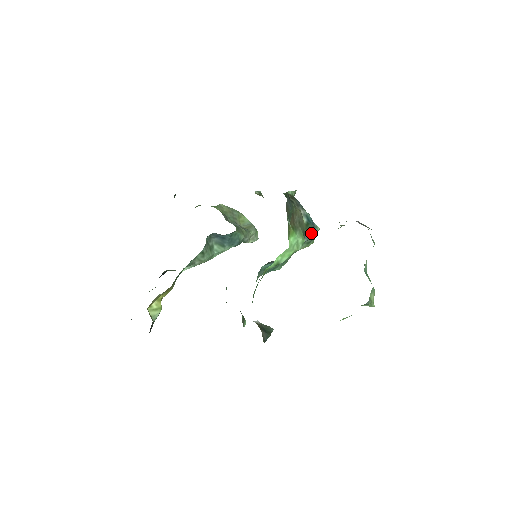
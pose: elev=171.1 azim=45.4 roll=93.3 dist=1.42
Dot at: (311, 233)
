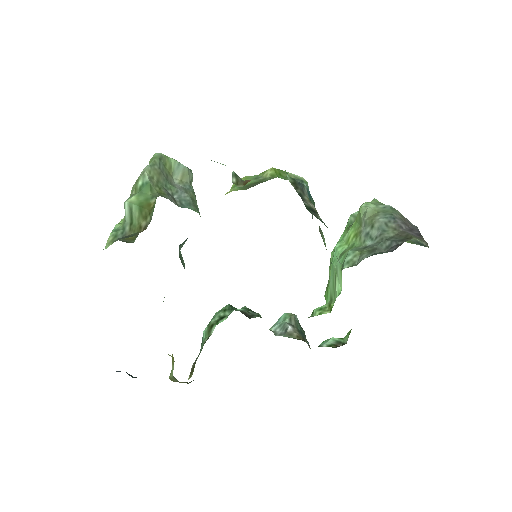
Dot at: occluded
